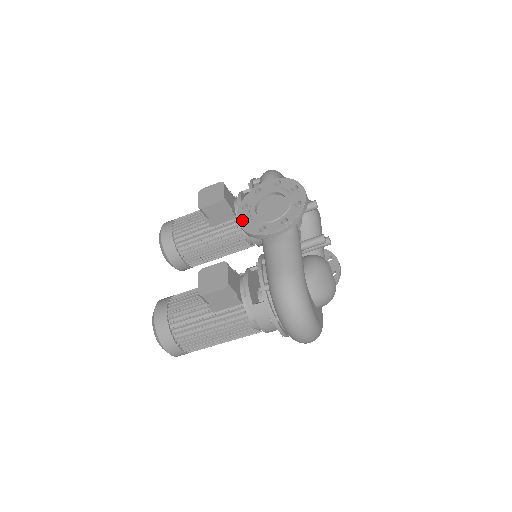
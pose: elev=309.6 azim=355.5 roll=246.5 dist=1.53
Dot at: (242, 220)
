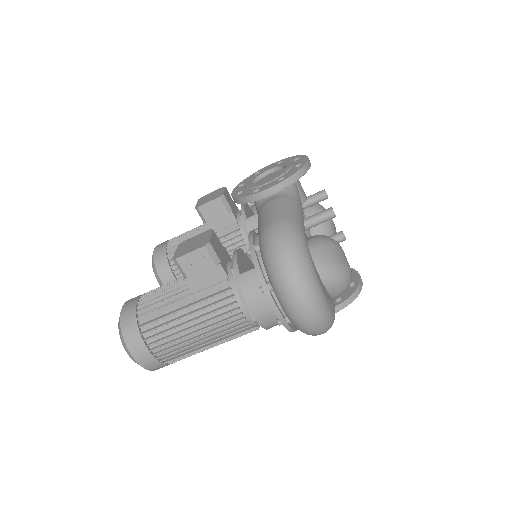
Dot at: (236, 193)
